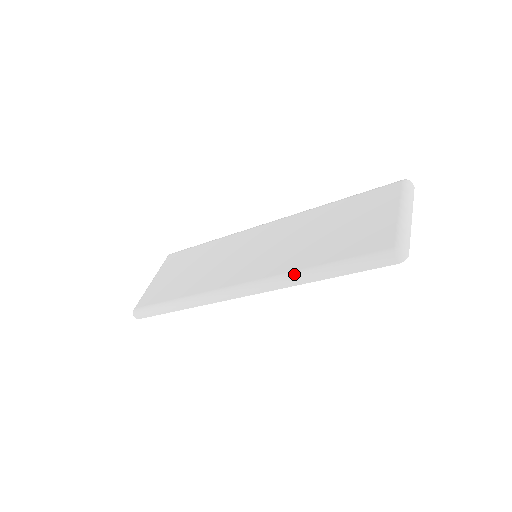
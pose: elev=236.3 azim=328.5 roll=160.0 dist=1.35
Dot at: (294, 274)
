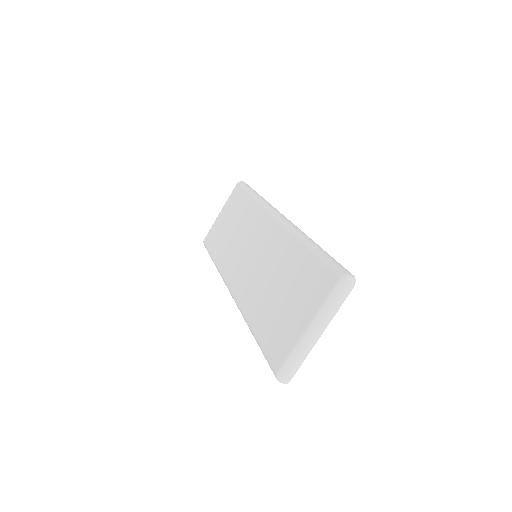
Dot at: (245, 320)
